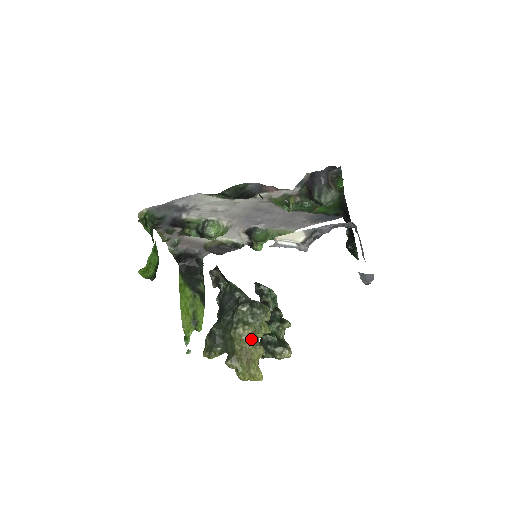
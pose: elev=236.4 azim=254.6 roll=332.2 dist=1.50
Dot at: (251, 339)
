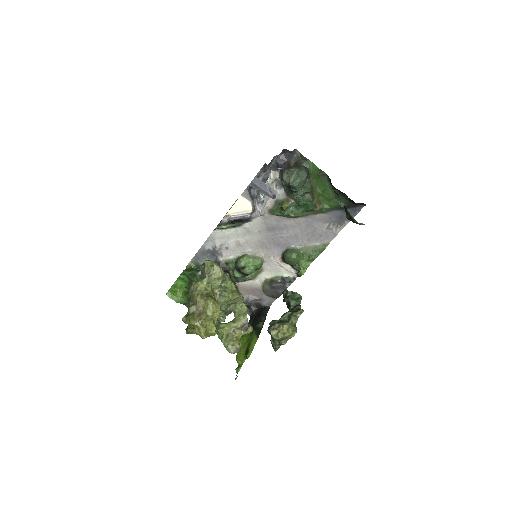
Dot at: (200, 292)
